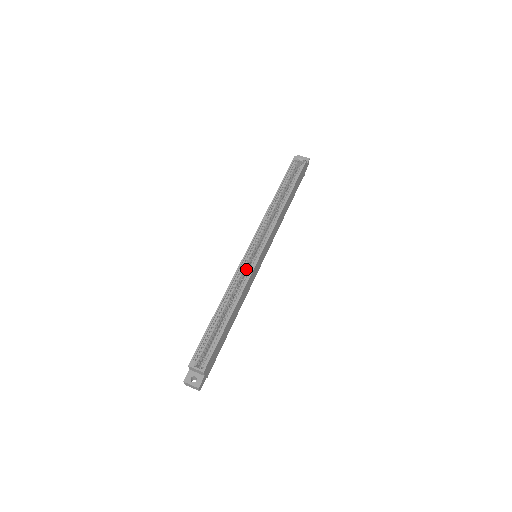
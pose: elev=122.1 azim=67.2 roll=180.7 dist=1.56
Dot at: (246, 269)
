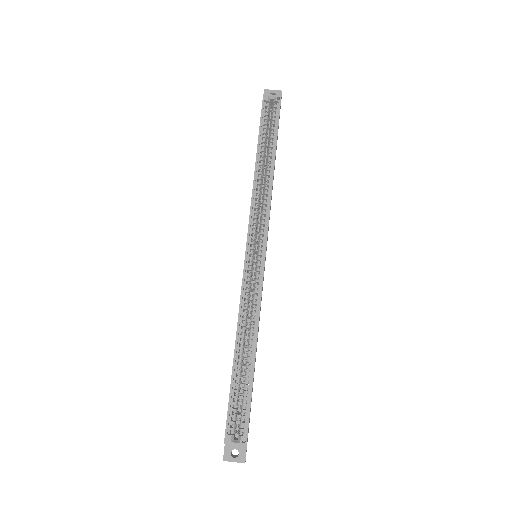
Dot at: occluded
